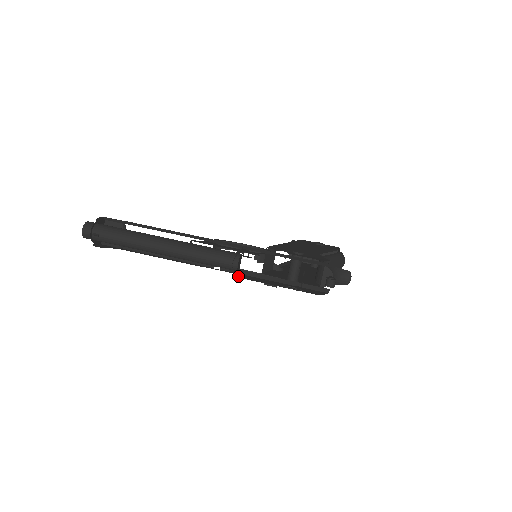
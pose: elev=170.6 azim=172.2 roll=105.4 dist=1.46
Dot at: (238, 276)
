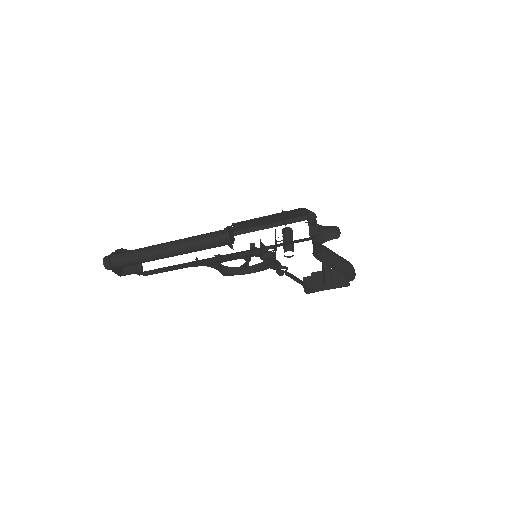
Dot at: (232, 245)
